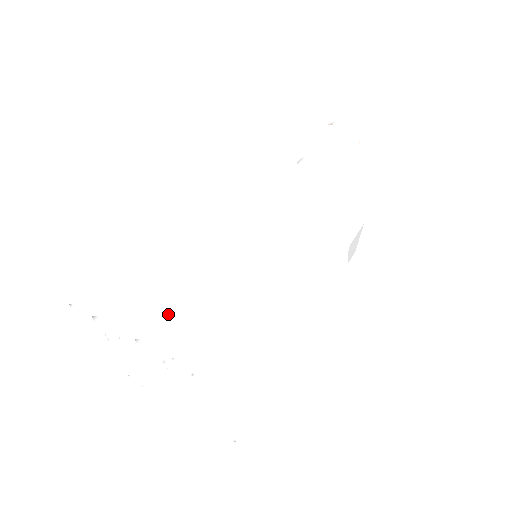
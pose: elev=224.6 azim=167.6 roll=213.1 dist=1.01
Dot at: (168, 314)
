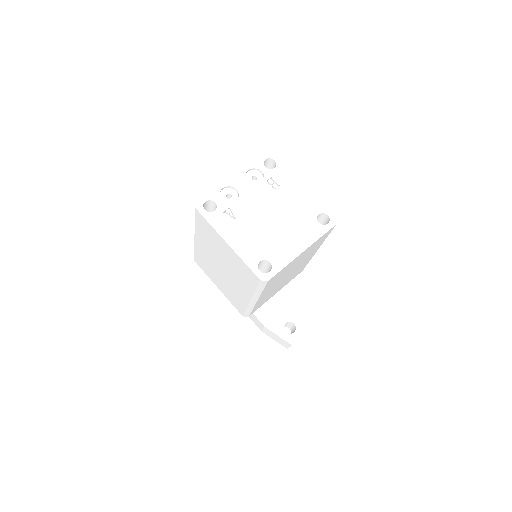
Dot at: occluded
